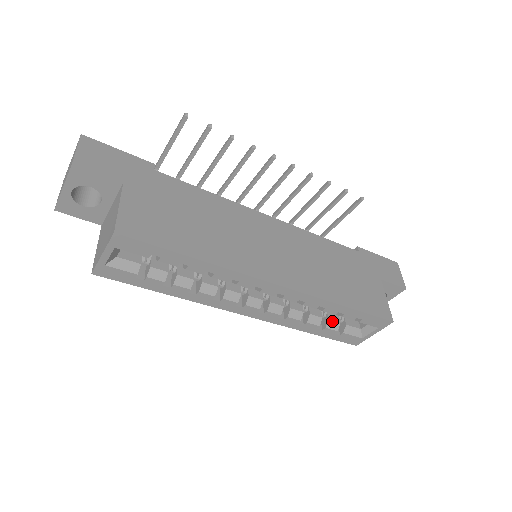
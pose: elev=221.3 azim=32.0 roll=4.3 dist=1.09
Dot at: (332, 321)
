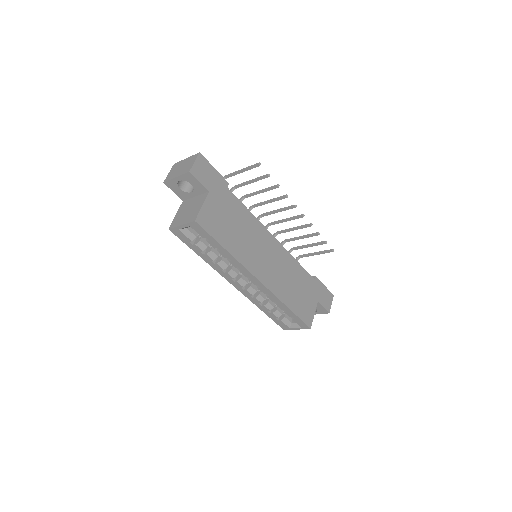
Dot at: (278, 311)
